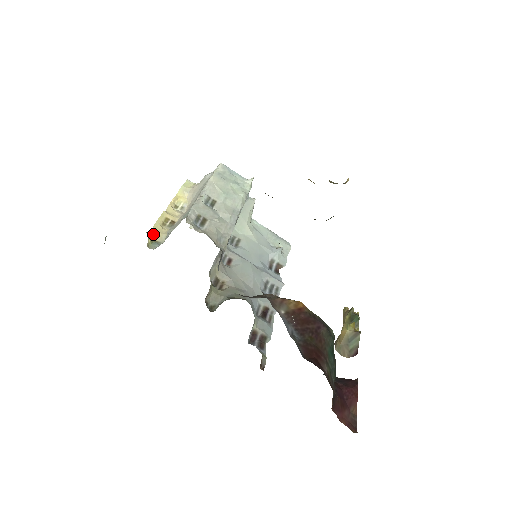
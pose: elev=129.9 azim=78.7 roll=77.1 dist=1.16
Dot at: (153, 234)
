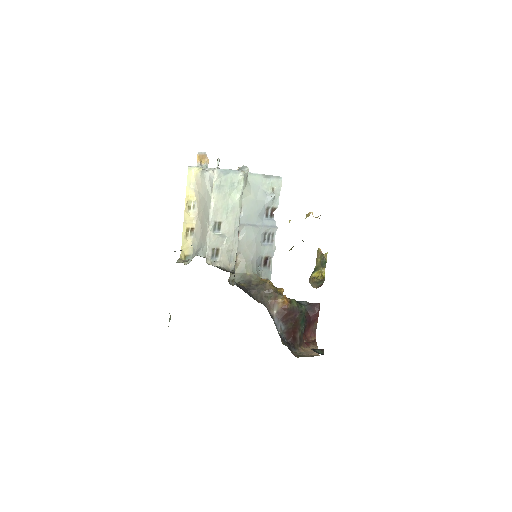
Dot at: (184, 251)
